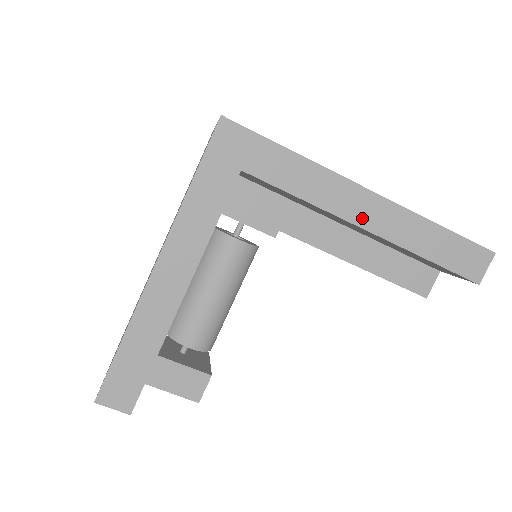
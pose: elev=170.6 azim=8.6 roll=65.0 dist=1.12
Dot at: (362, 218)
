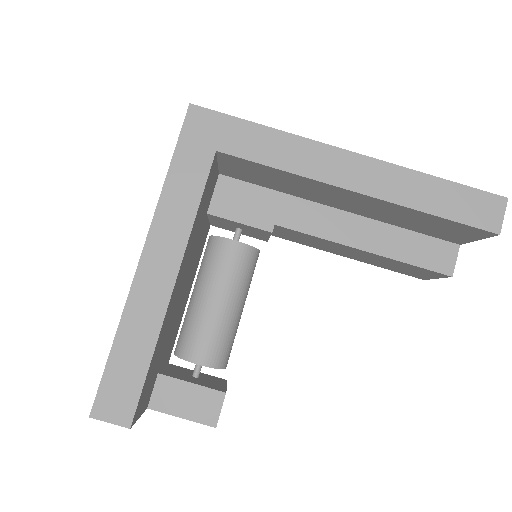
Dot at: (350, 180)
